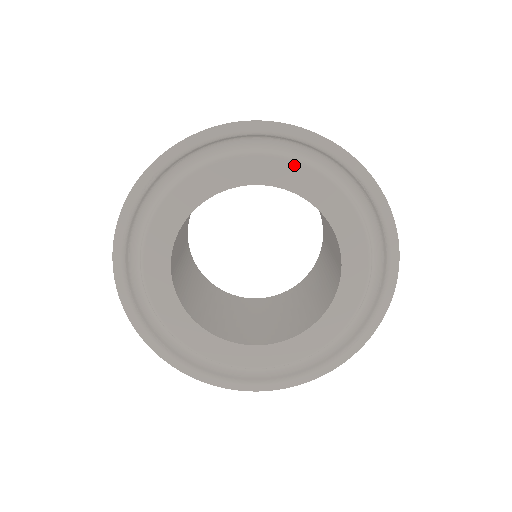
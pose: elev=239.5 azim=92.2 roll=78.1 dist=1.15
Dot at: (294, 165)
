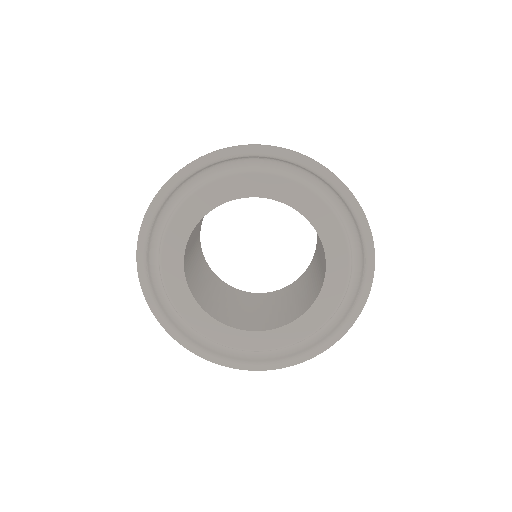
Dot at: (333, 219)
